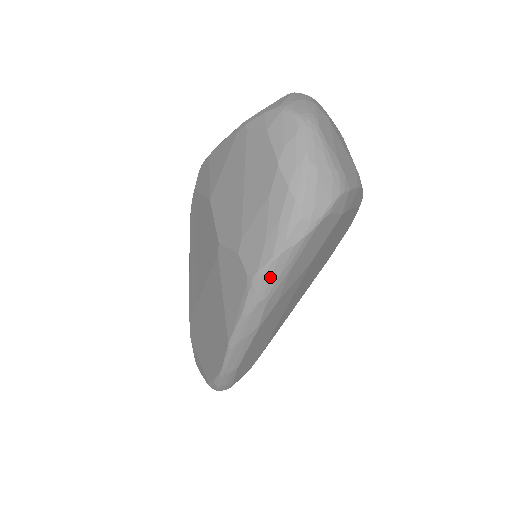
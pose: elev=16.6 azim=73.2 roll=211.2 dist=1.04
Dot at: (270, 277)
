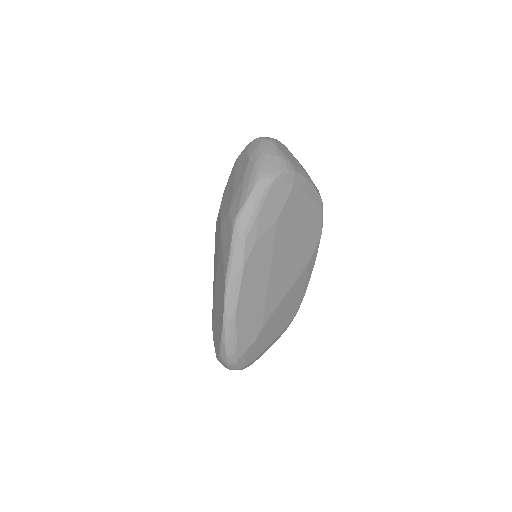
Dot at: (245, 217)
